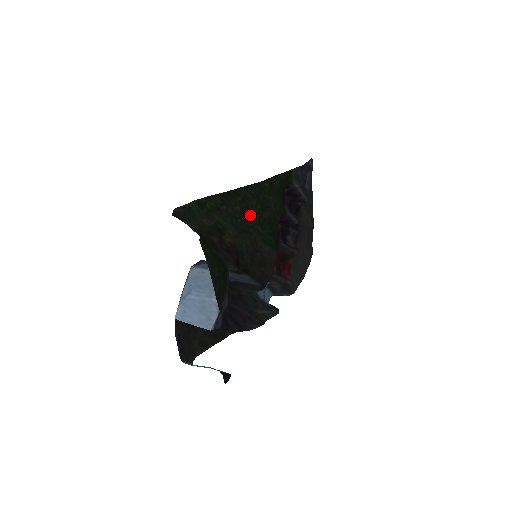
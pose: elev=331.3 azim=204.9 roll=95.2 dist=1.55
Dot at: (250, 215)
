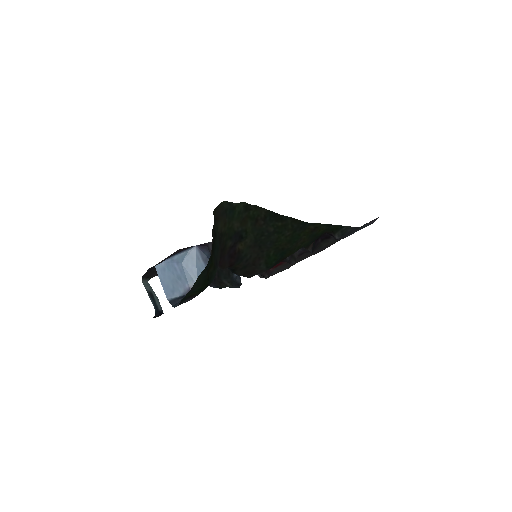
Dot at: (275, 239)
